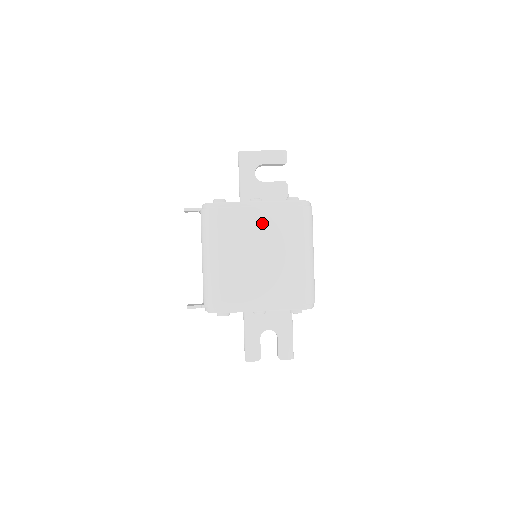
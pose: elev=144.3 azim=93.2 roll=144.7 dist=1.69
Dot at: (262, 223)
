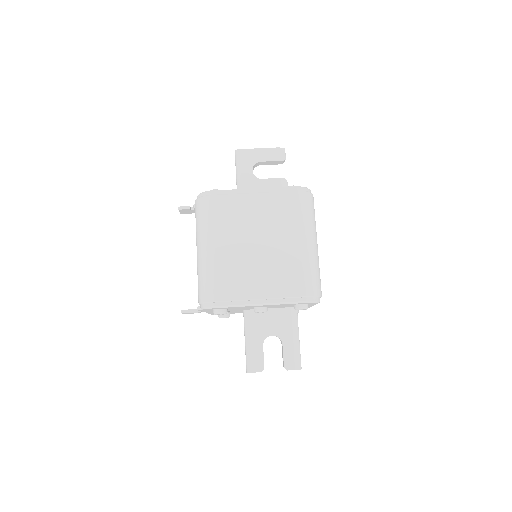
Dot at: (260, 210)
